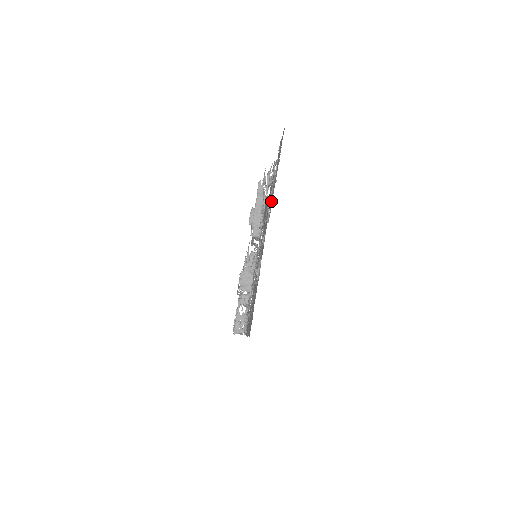
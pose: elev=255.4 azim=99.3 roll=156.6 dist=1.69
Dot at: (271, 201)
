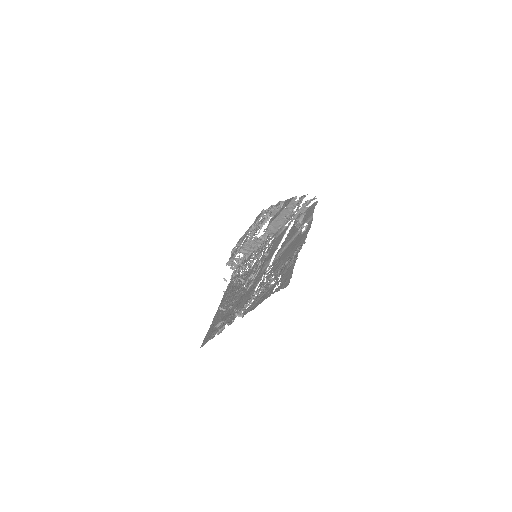
Dot at: (252, 303)
